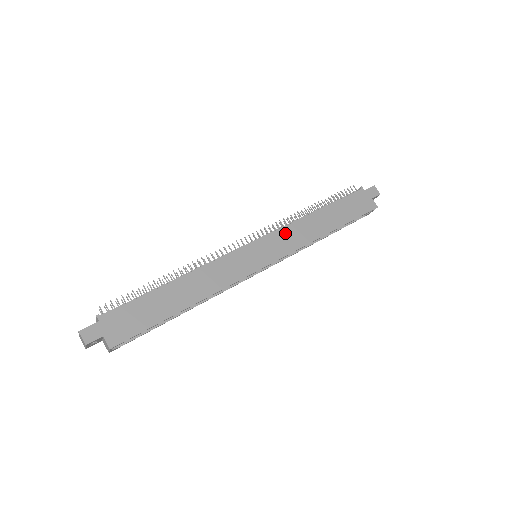
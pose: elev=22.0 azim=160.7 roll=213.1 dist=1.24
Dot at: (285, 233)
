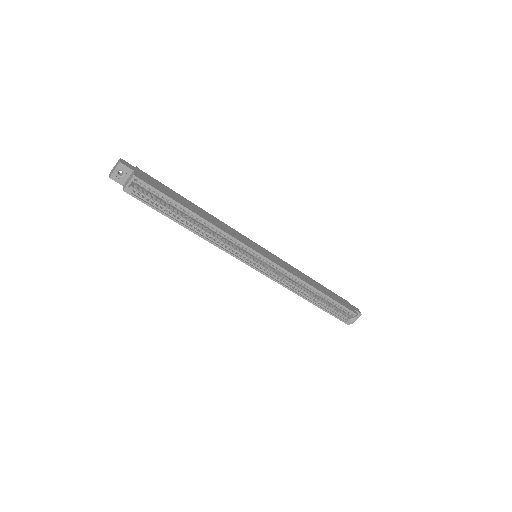
Dot at: (284, 262)
